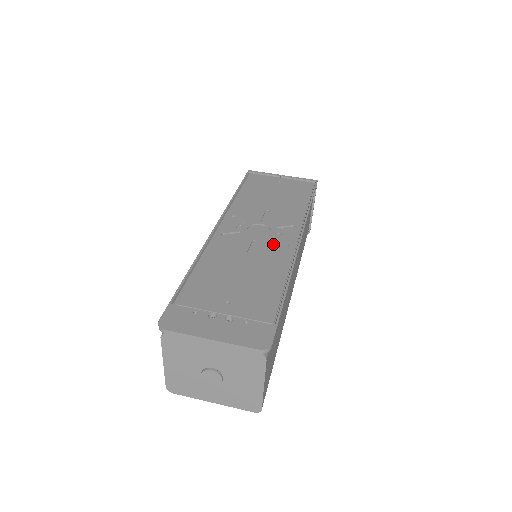
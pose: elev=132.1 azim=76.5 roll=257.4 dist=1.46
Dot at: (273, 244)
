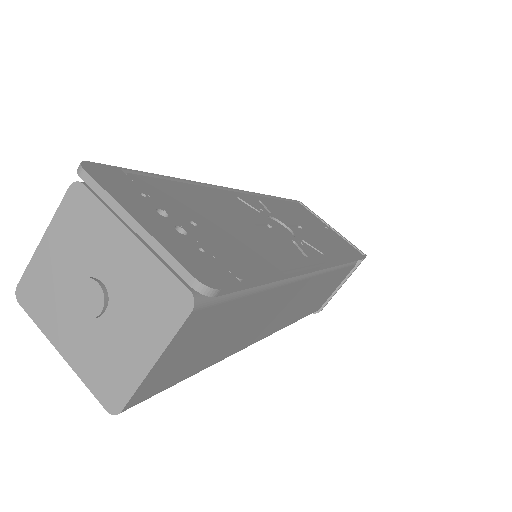
Dot at: (290, 243)
